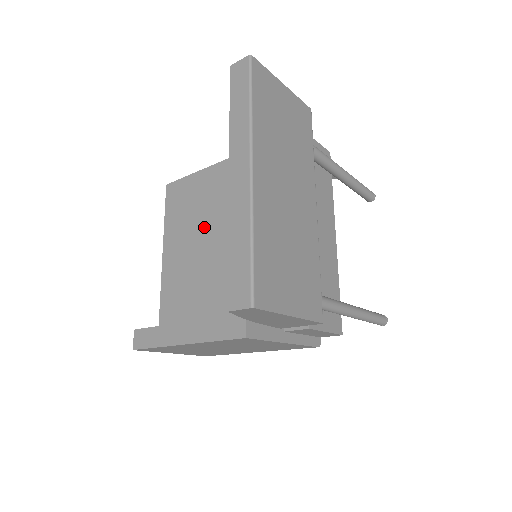
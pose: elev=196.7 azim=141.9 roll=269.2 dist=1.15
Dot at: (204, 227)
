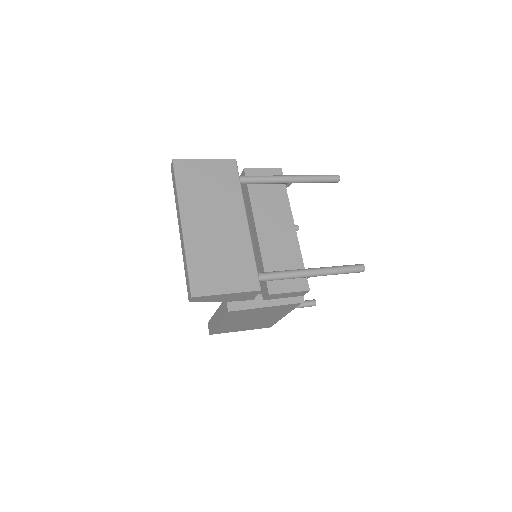
Dot at: occluded
